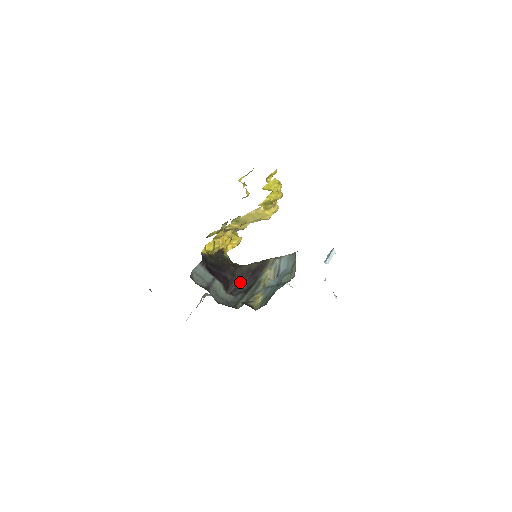
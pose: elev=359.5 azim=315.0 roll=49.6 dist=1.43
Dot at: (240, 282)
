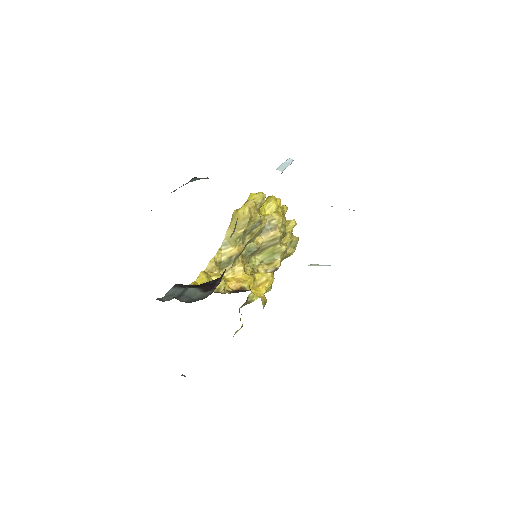
Dot at: (222, 276)
